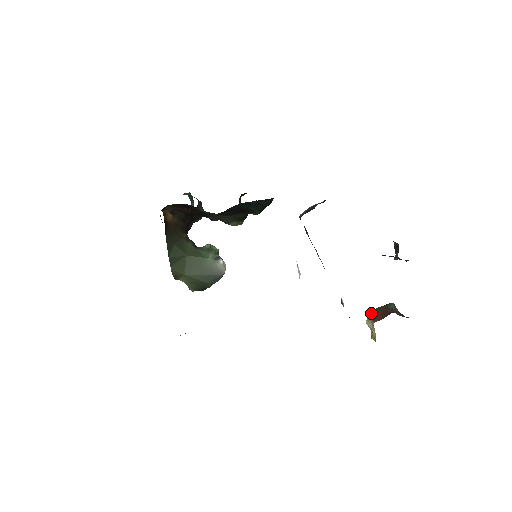
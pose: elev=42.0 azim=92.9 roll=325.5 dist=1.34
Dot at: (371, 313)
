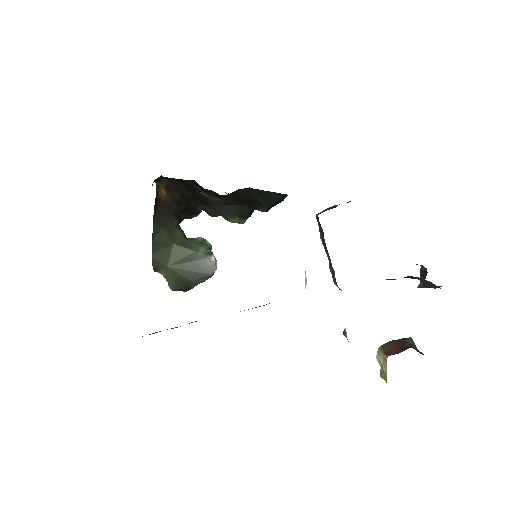
Dot at: (384, 345)
